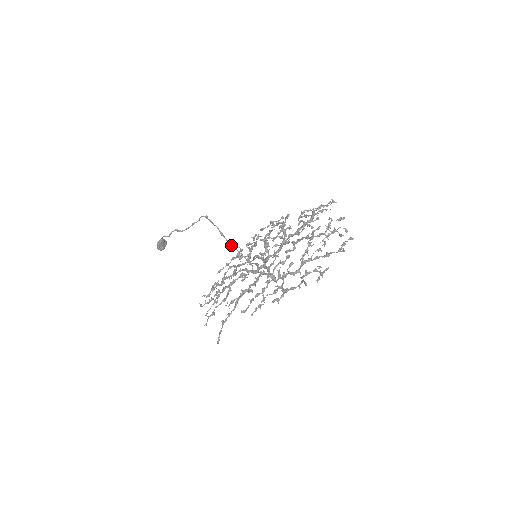
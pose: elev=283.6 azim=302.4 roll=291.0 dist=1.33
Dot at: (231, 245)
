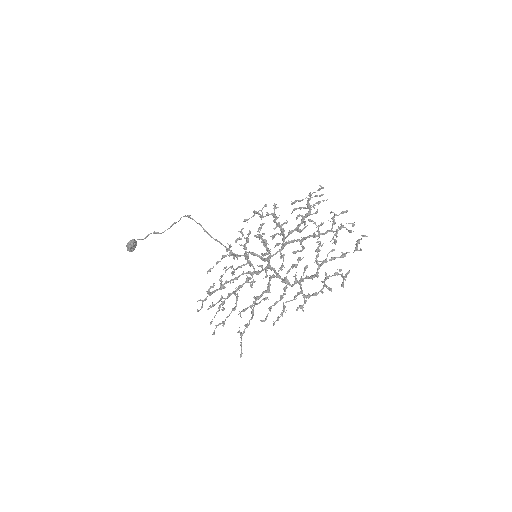
Dot at: occluded
